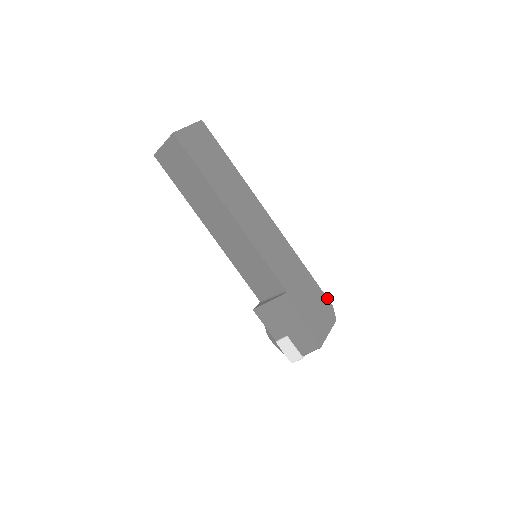
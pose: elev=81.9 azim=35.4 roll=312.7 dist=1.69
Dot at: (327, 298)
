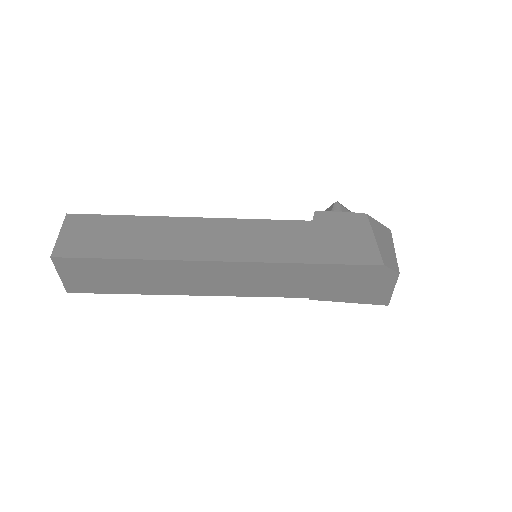
Dot at: (370, 265)
